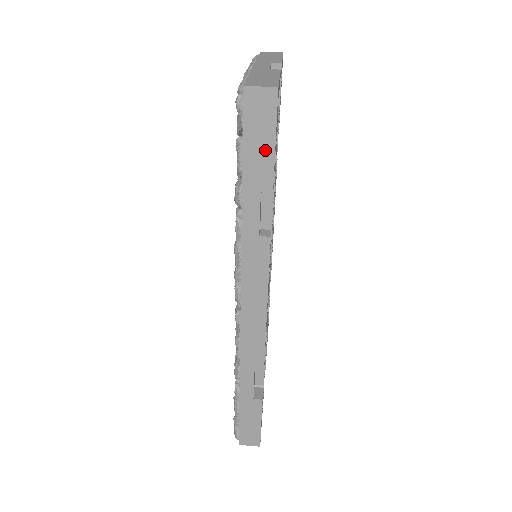
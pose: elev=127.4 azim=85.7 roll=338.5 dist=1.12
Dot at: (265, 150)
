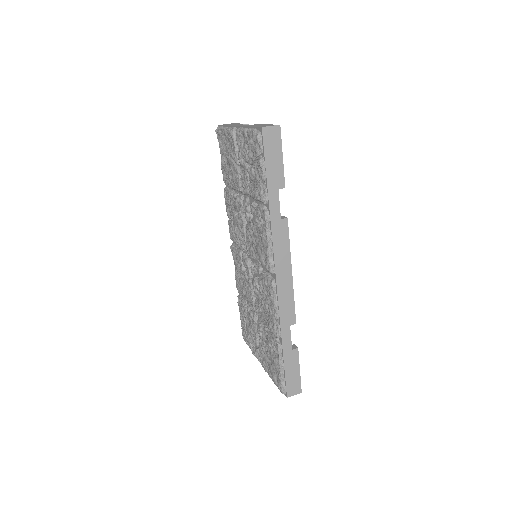
Dot at: (278, 162)
